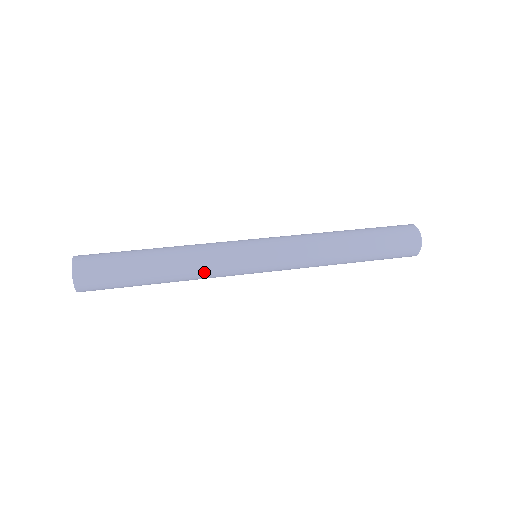
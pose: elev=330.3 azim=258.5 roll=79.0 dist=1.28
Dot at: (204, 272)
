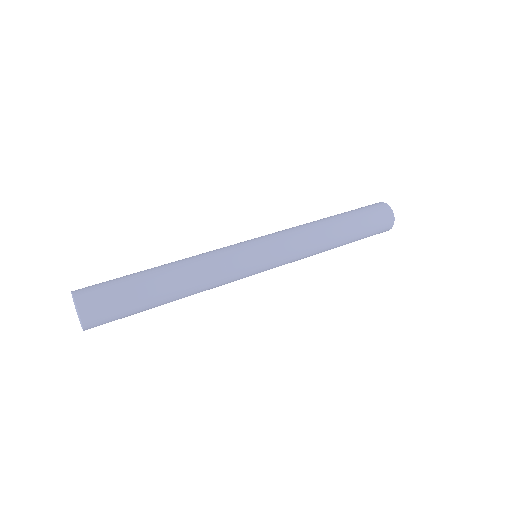
Dot at: (214, 282)
